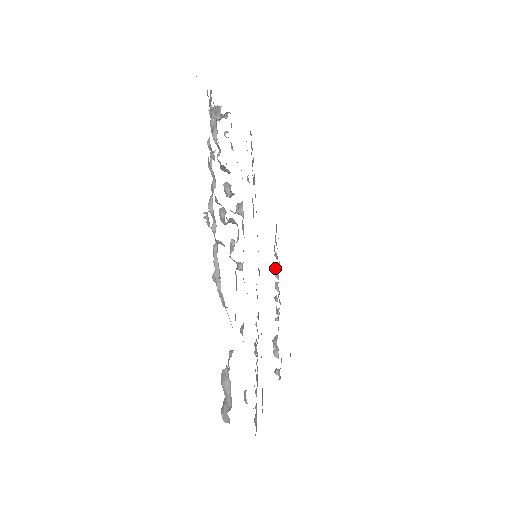
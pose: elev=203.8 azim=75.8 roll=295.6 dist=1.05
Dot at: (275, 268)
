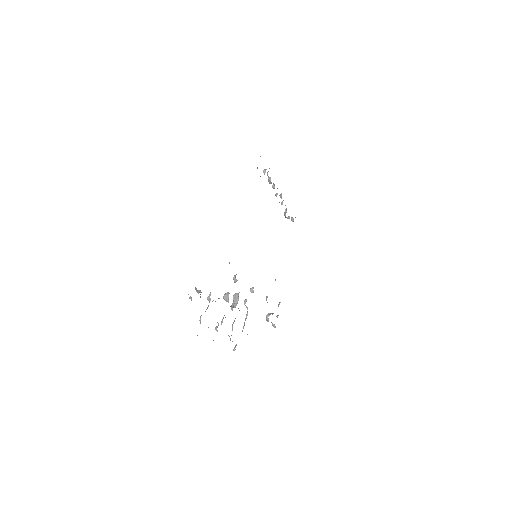
Dot at: (268, 179)
